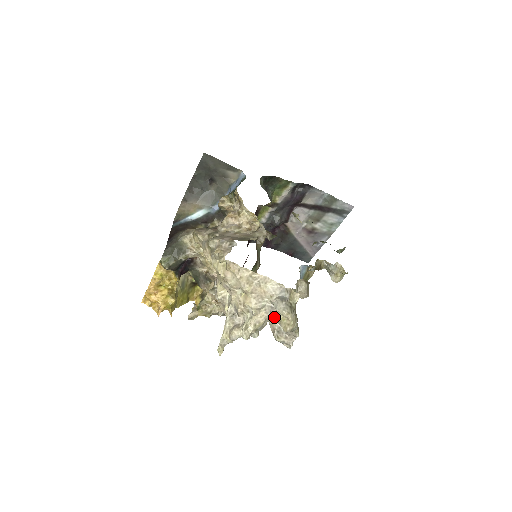
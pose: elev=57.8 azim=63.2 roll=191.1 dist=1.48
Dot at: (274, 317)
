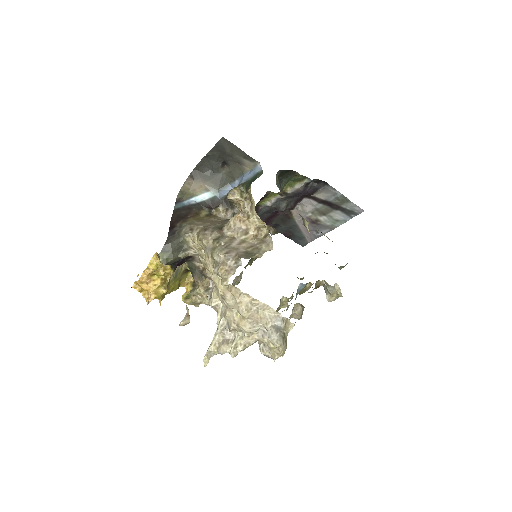
Dot at: (265, 343)
